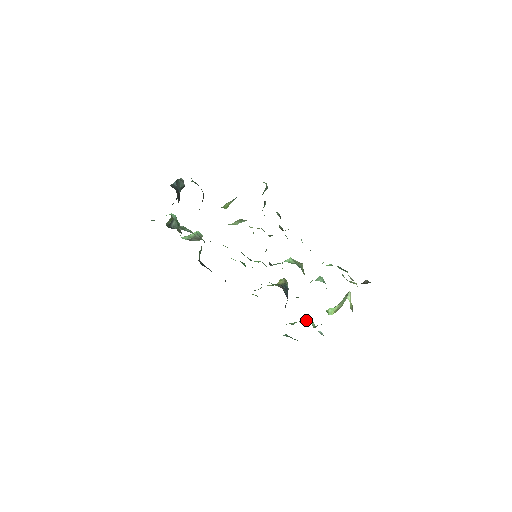
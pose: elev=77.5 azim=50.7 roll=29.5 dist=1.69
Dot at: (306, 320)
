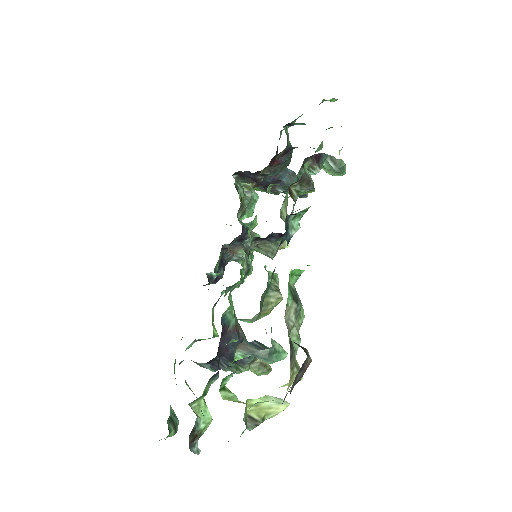
Dot at: occluded
